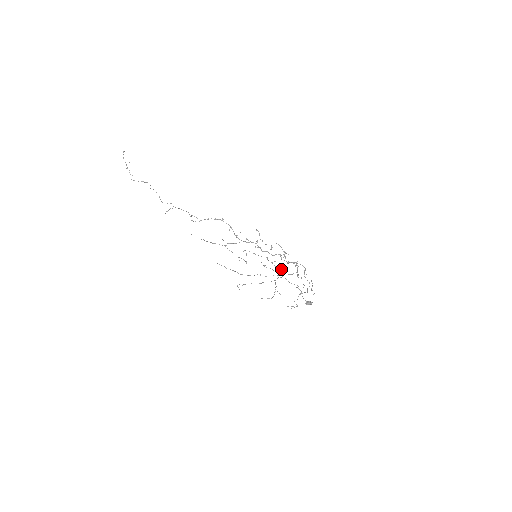
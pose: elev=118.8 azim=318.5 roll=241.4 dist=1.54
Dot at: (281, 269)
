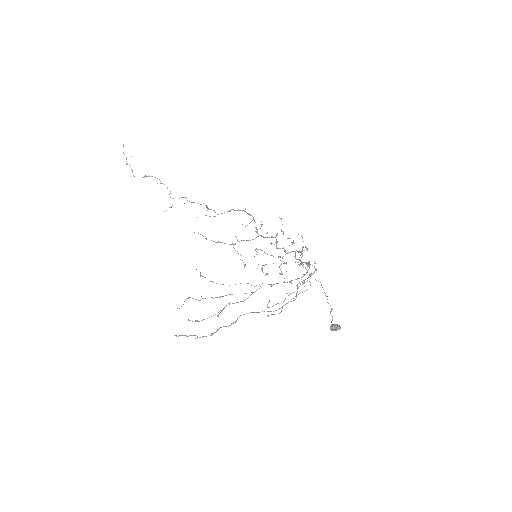
Dot at: (281, 274)
